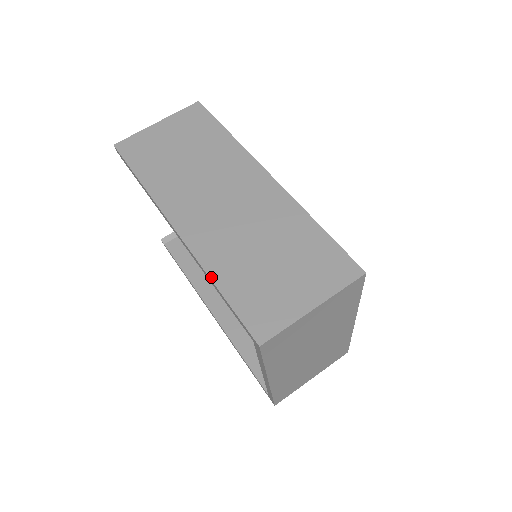
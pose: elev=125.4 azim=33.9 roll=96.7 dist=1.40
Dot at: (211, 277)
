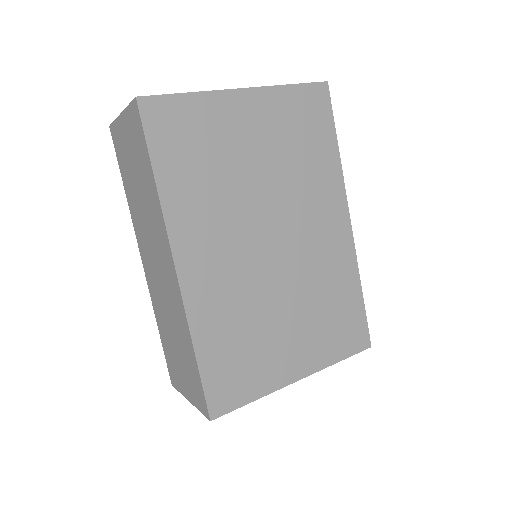
Dot at: (156, 320)
